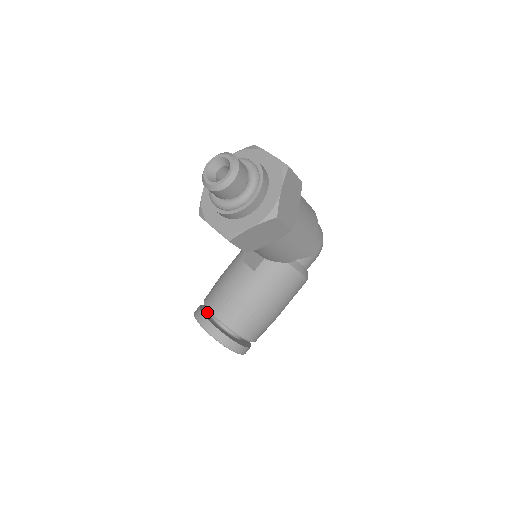
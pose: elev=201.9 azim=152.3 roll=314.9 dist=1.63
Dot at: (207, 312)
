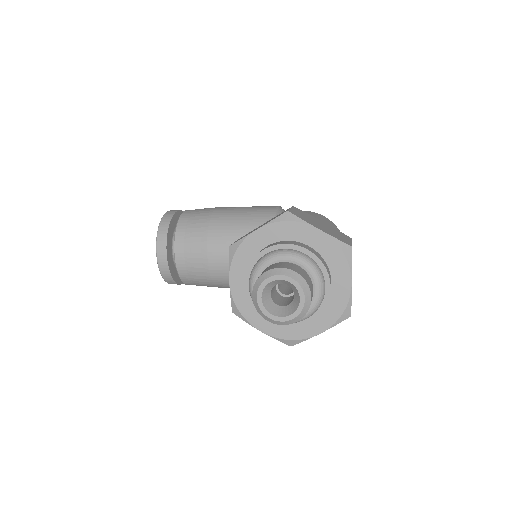
Dot at: (173, 232)
